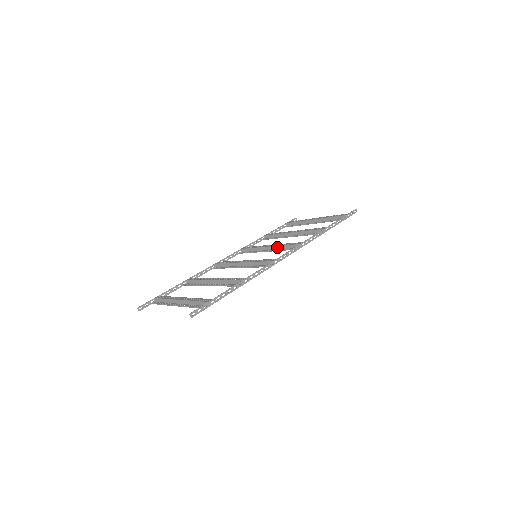
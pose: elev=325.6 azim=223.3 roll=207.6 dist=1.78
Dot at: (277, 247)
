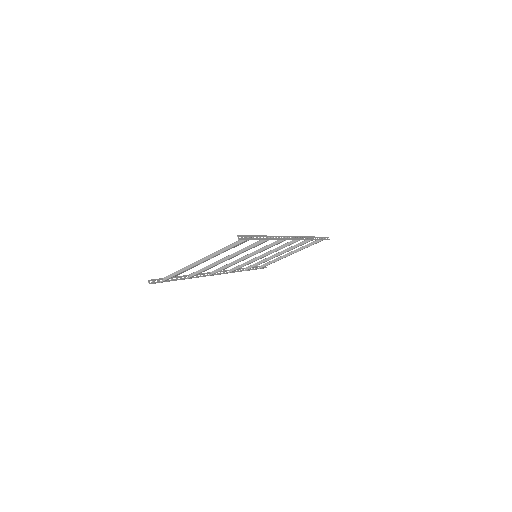
Dot at: occluded
